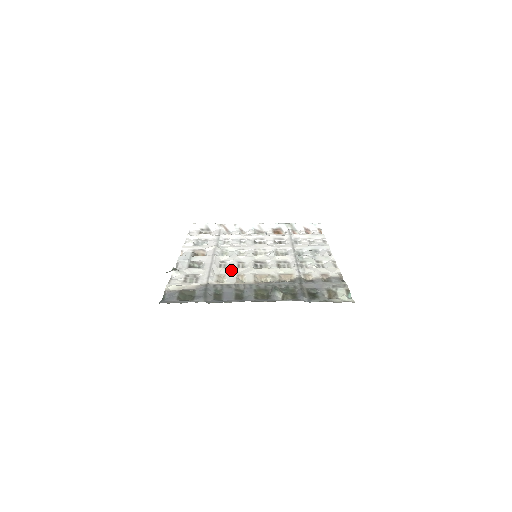
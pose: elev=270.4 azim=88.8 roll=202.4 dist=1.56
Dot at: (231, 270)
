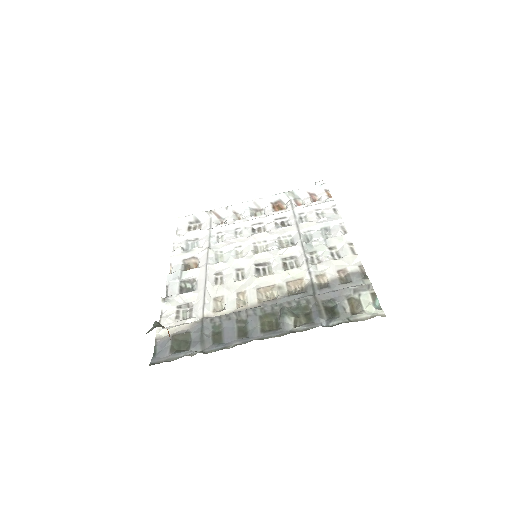
Dot at: (229, 287)
